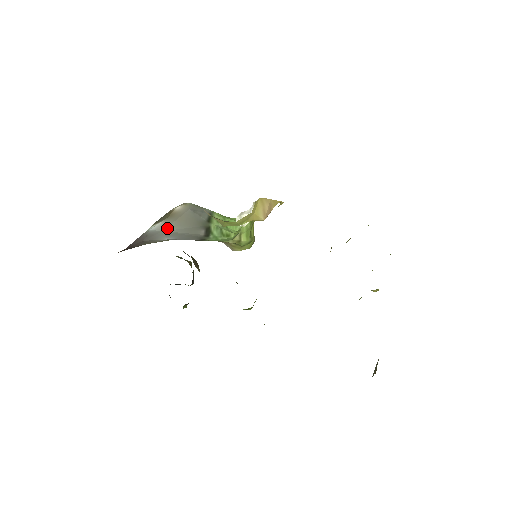
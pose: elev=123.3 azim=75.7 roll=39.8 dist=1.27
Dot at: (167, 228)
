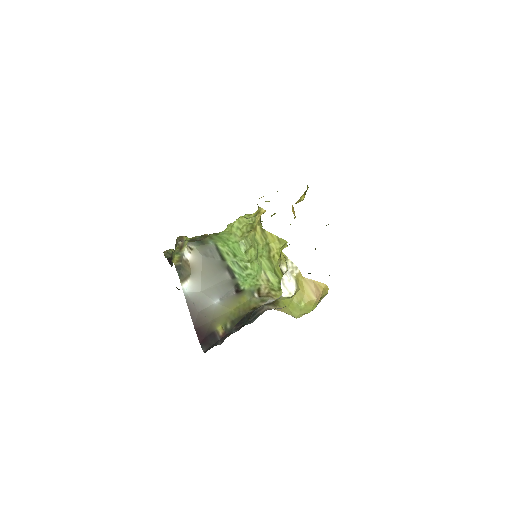
Dot at: (201, 287)
